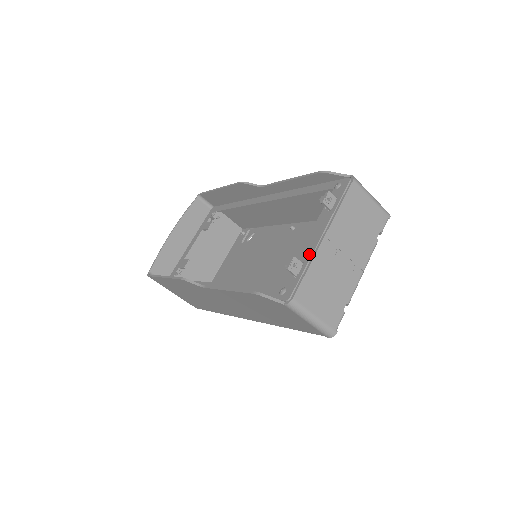
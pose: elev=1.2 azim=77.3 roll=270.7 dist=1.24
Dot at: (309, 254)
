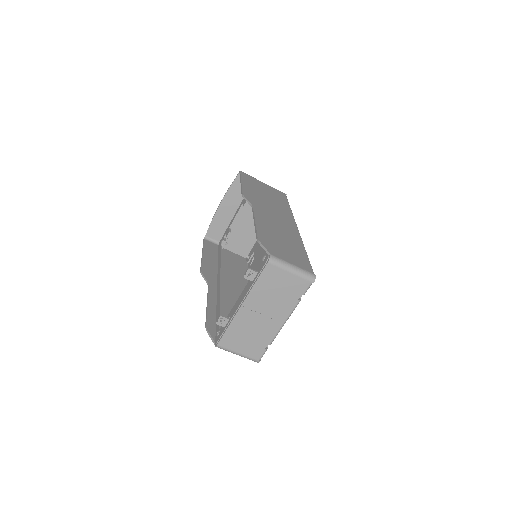
Dot at: (232, 314)
